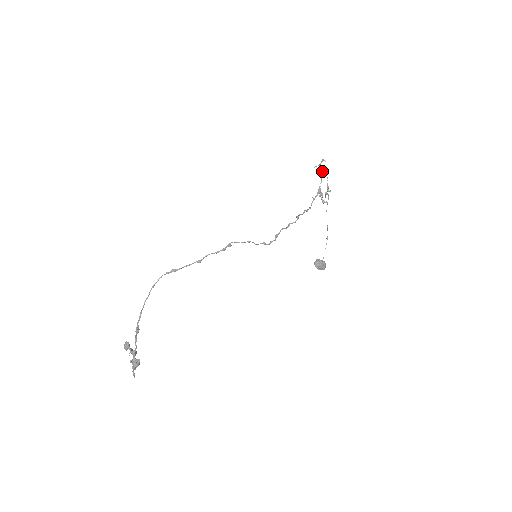
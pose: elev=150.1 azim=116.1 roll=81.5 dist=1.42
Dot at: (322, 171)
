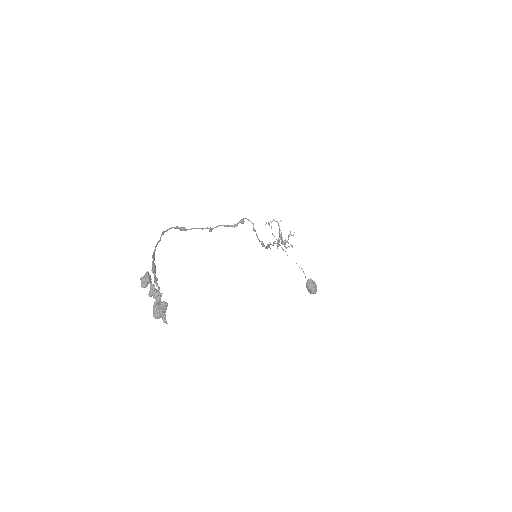
Dot at: occluded
